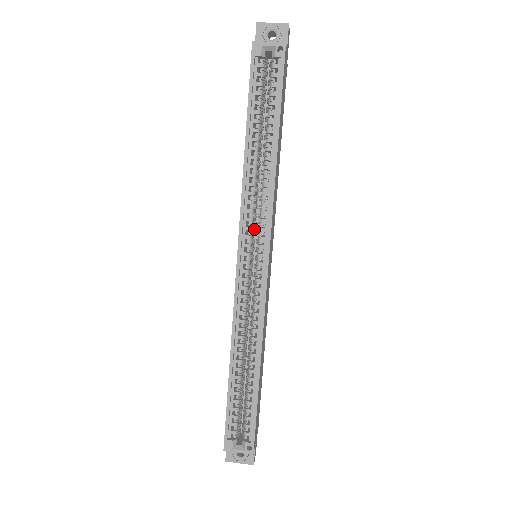
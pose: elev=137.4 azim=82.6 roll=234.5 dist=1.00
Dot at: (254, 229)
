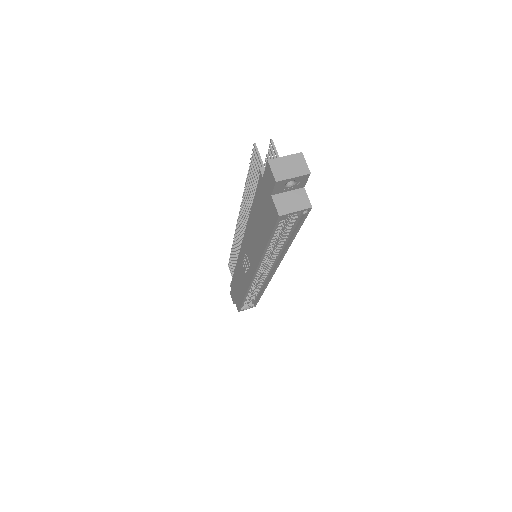
Dot at: occluded
